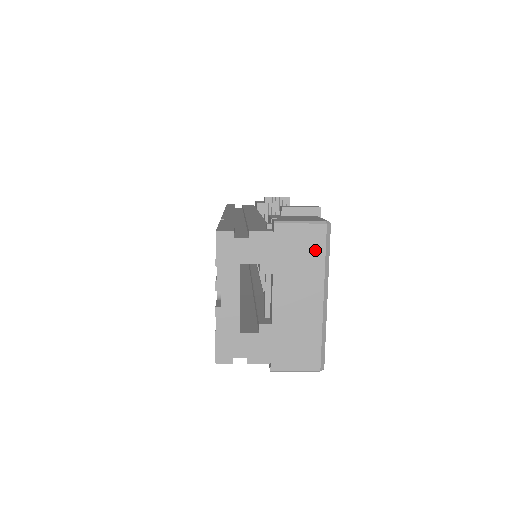
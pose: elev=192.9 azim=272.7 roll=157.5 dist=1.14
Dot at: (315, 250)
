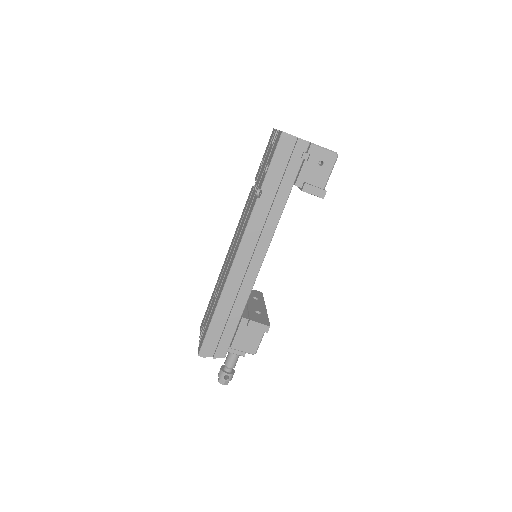
Dot at: occluded
